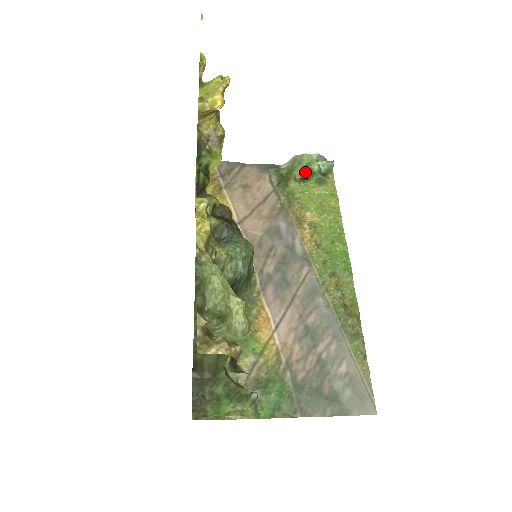
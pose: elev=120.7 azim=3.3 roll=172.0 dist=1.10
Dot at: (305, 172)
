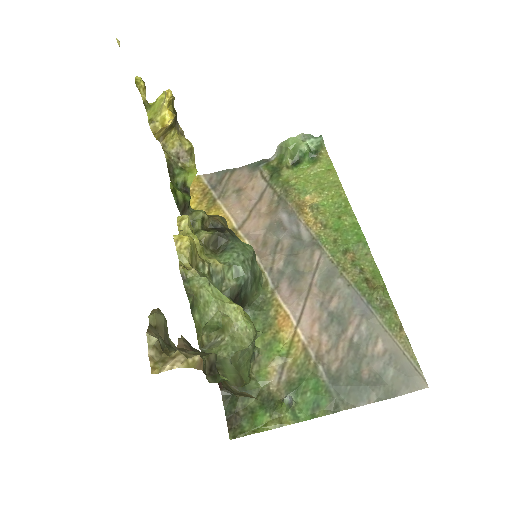
Dot at: (295, 156)
